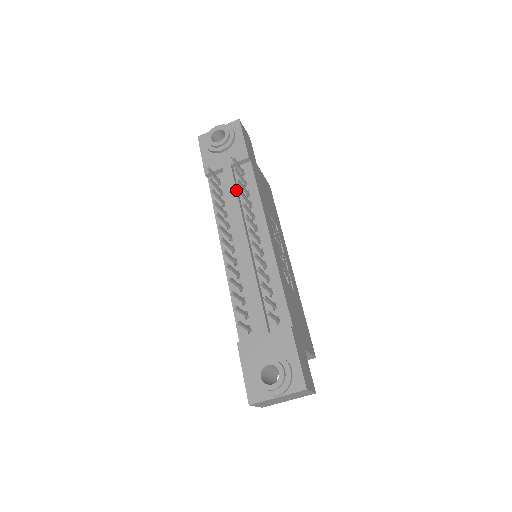
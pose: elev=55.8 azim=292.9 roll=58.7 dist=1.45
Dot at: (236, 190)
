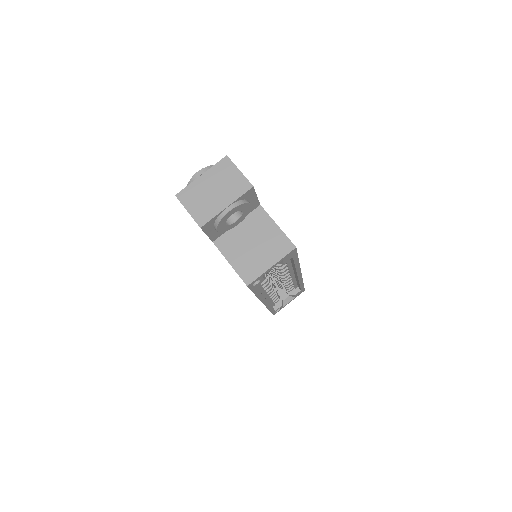
Dot at: occluded
